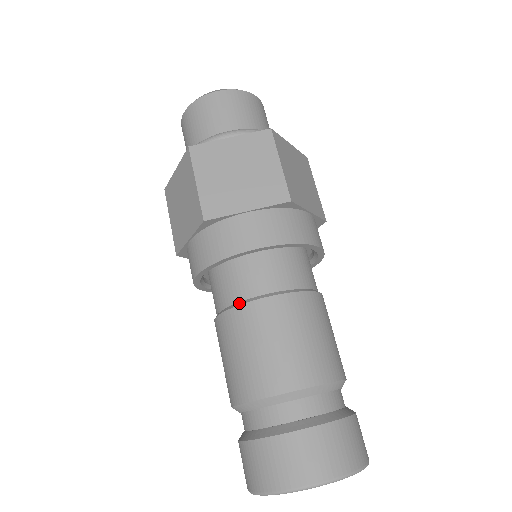
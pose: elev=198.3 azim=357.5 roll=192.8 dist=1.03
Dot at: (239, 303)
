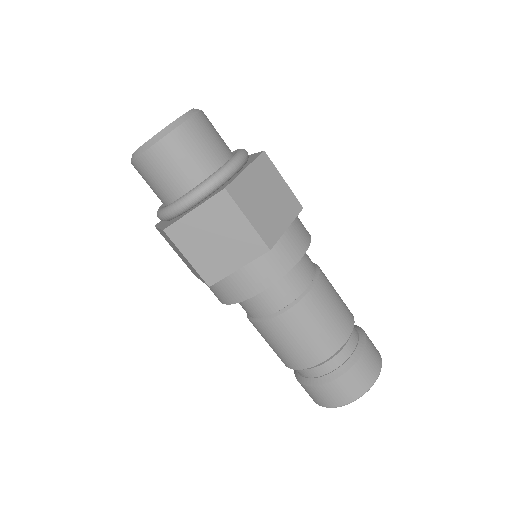
Dot at: (261, 319)
